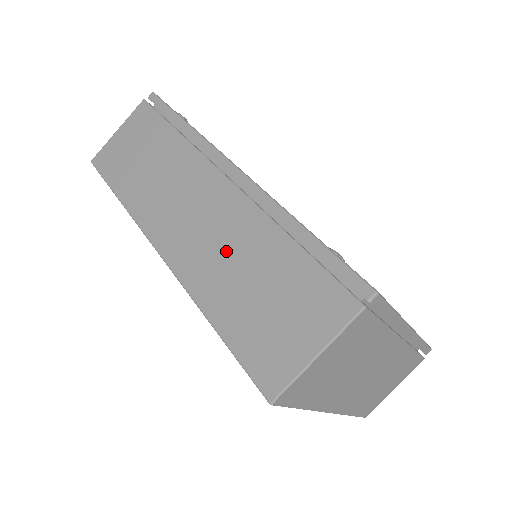
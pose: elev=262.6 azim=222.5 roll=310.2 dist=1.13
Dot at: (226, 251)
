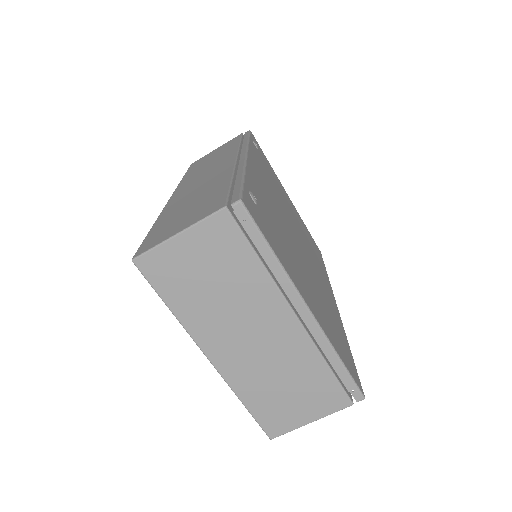
Dot at: (197, 191)
